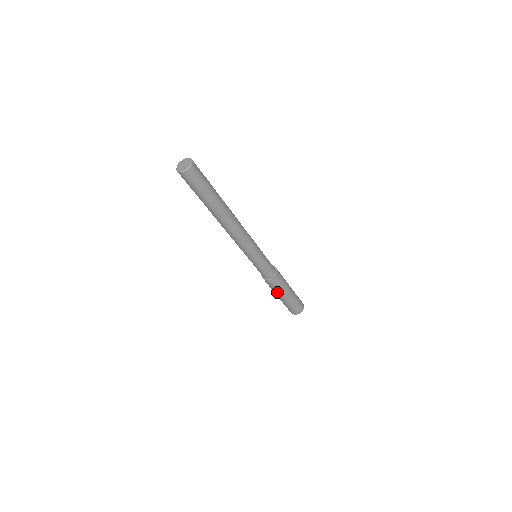
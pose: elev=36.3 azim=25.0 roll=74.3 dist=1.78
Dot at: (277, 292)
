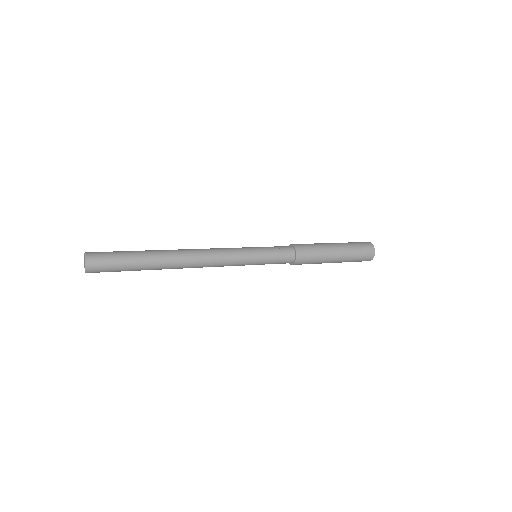
Dot at: (320, 263)
